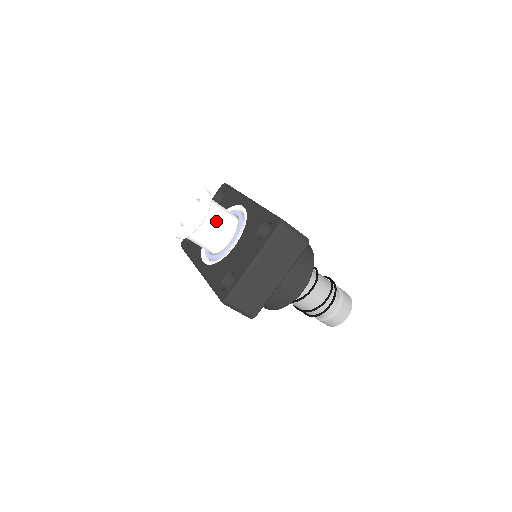
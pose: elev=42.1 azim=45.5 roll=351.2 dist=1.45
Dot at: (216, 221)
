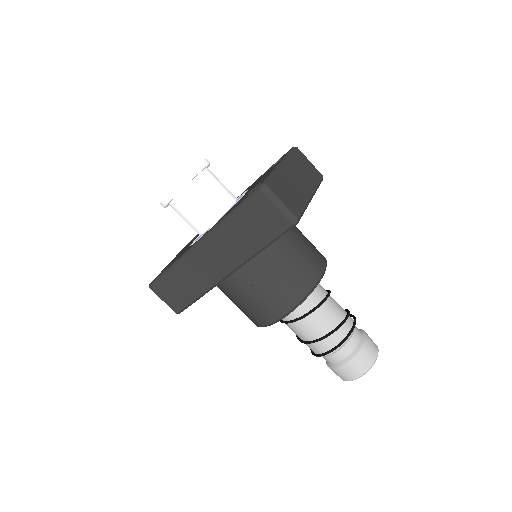
Dot at: (217, 179)
